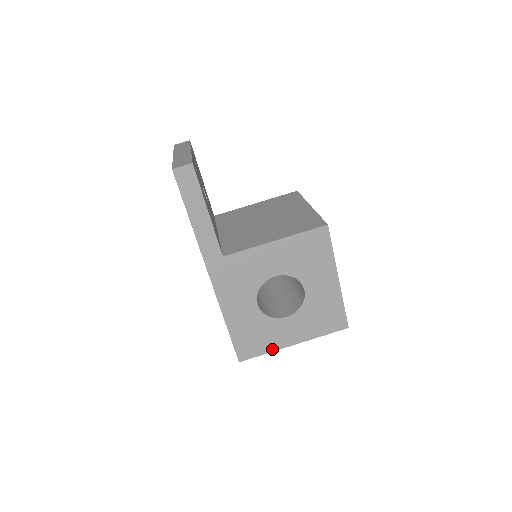
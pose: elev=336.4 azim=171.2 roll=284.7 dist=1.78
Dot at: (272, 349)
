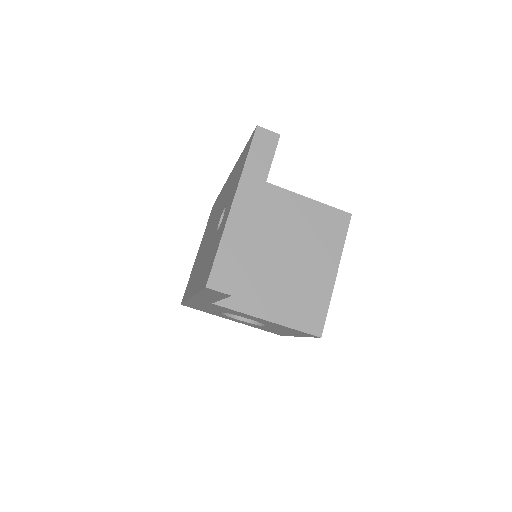
Dot at: (213, 314)
